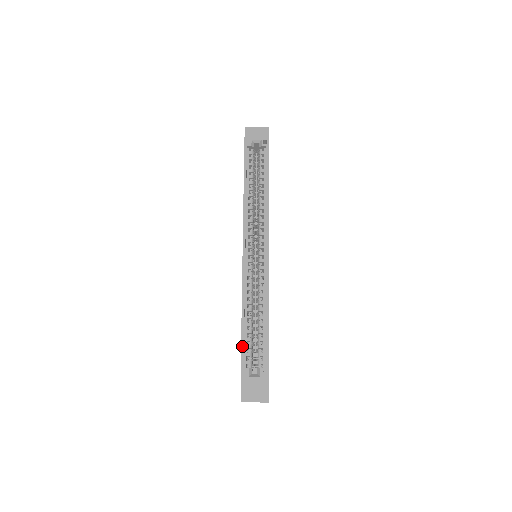
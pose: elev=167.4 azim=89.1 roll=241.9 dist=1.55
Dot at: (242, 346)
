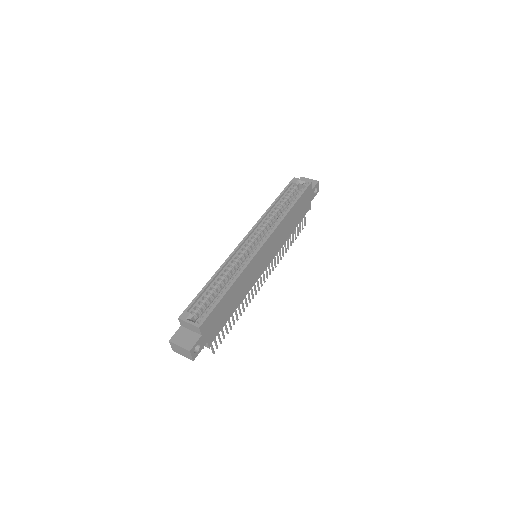
Dot at: (197, 296)
